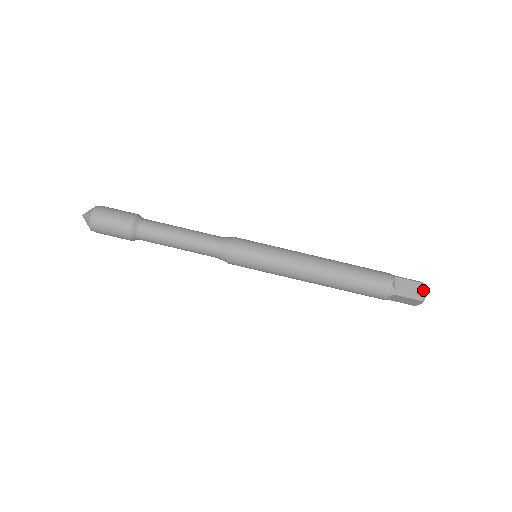
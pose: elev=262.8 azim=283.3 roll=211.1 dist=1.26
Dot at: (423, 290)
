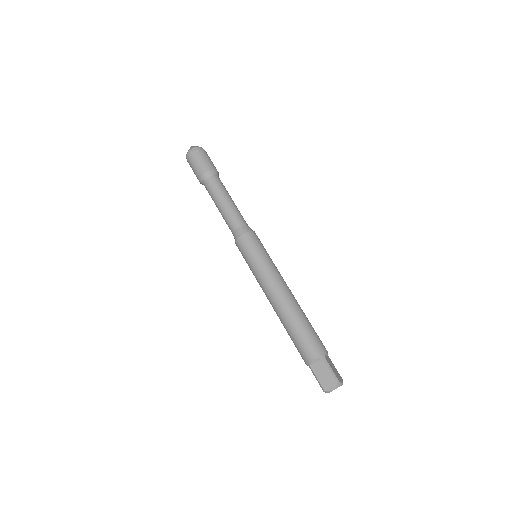
Dot at: (331, 386)
